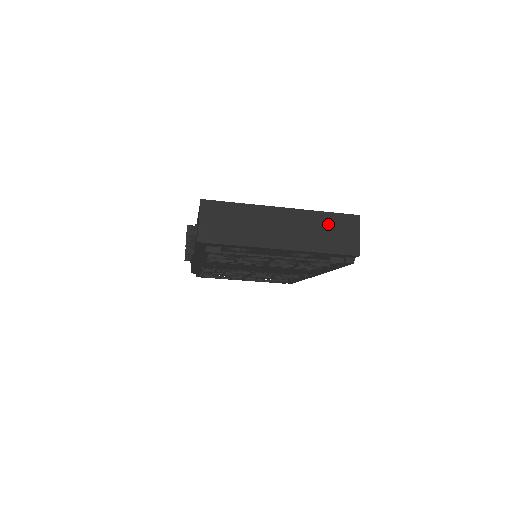
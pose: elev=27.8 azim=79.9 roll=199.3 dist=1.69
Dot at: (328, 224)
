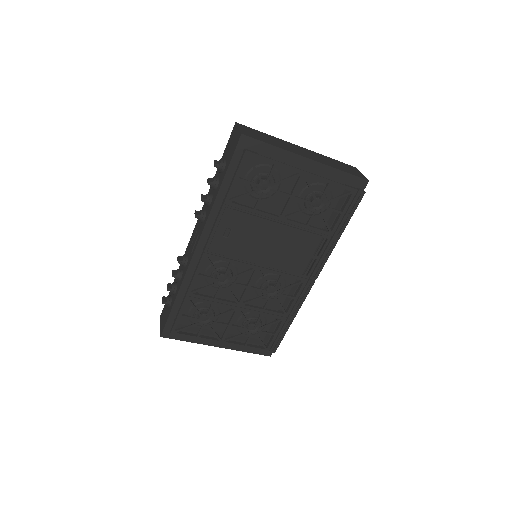
Dot at: (336, 162)
